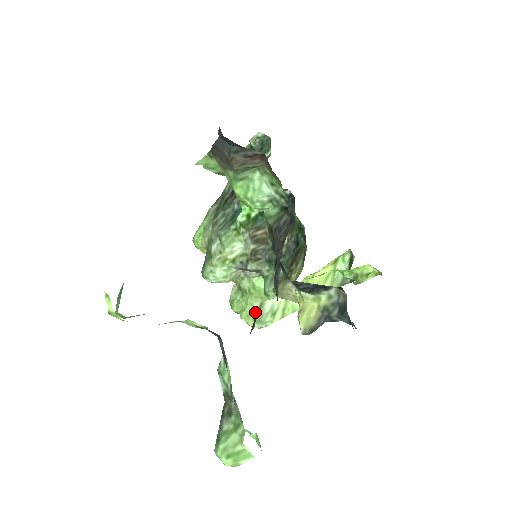
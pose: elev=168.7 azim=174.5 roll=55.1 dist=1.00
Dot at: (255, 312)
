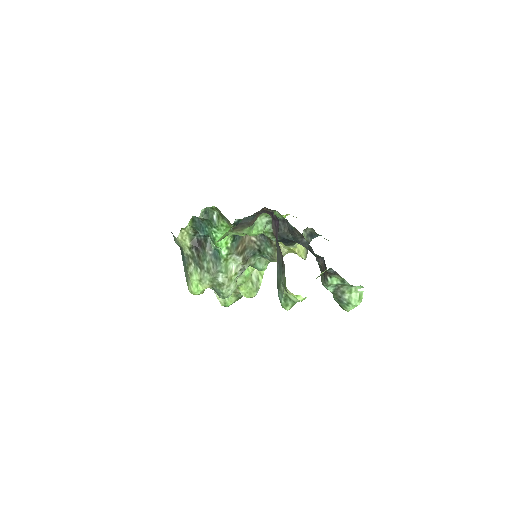
Dot at: (252, 288)
